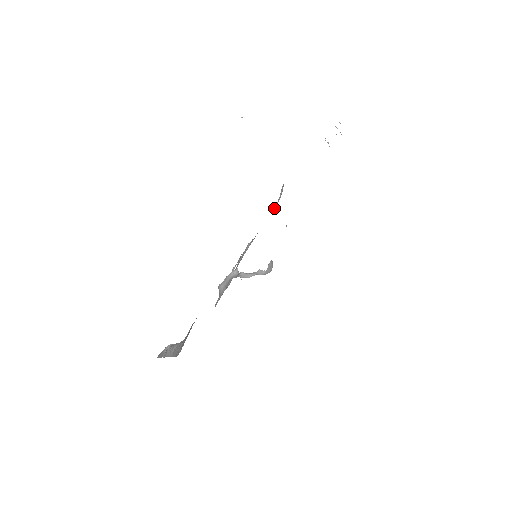
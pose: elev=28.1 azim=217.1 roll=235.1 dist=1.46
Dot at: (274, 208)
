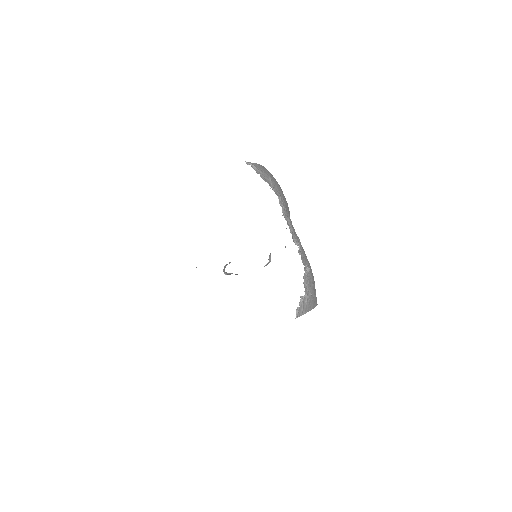
Dot at: occluded
